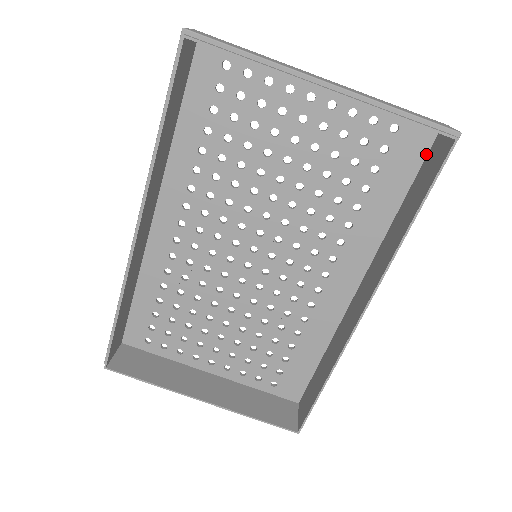
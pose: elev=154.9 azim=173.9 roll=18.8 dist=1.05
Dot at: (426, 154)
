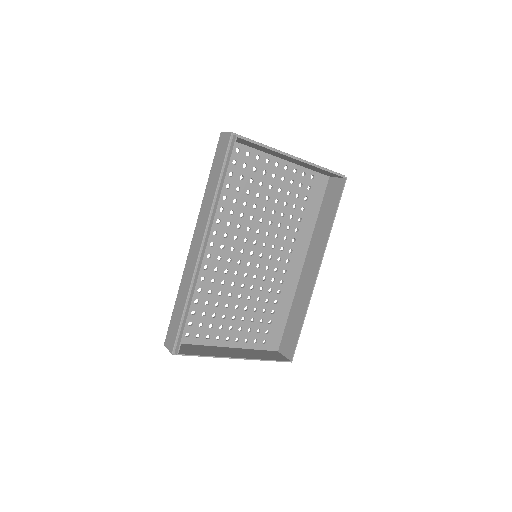
Dot at: (325, 188)
